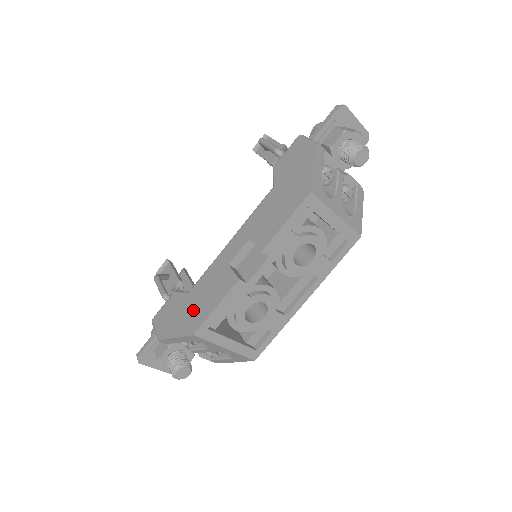
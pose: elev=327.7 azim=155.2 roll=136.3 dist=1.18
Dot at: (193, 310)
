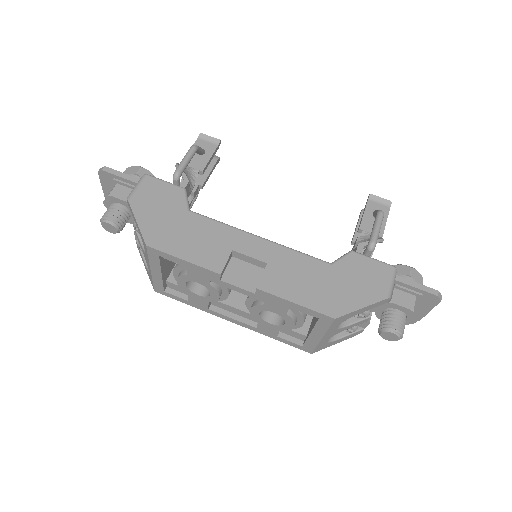
Dot at: (172, 229)
